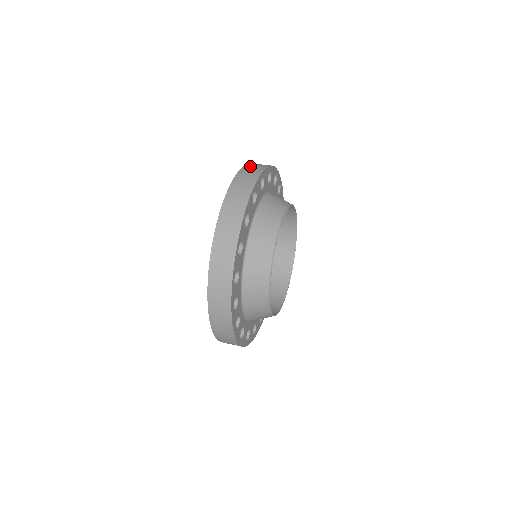
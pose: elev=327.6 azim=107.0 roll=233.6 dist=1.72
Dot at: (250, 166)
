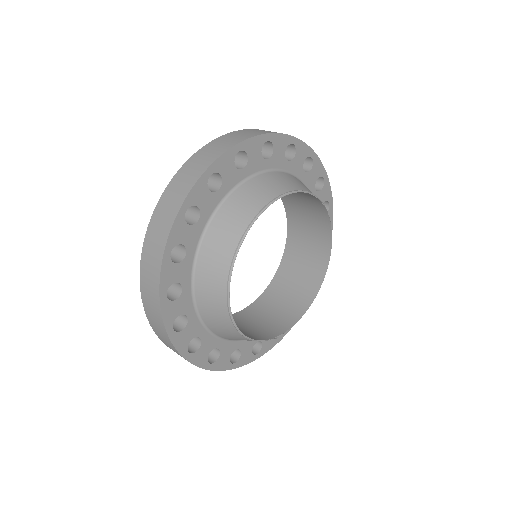
Dot at: occluded
